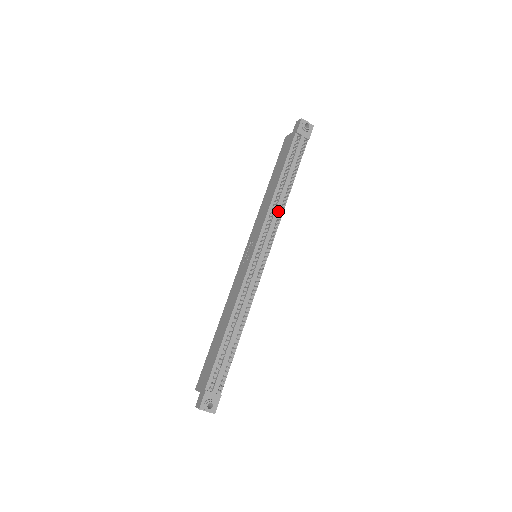
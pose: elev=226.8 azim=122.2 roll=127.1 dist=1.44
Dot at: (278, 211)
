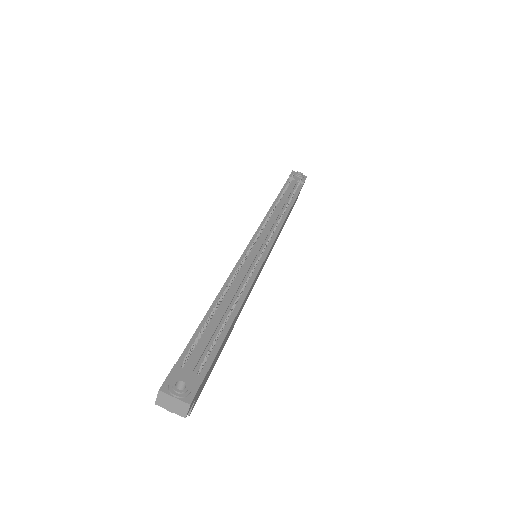
Dot at: (278, 219)
